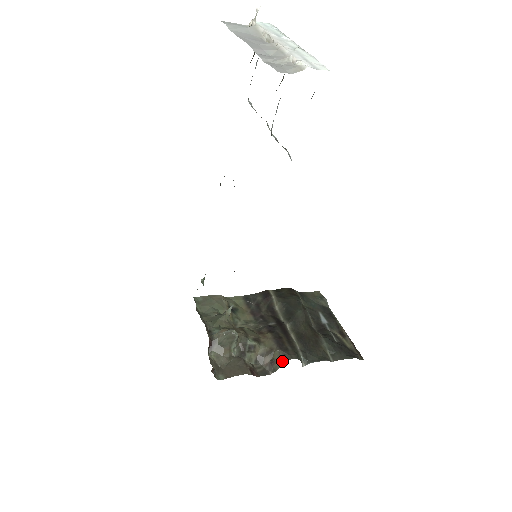
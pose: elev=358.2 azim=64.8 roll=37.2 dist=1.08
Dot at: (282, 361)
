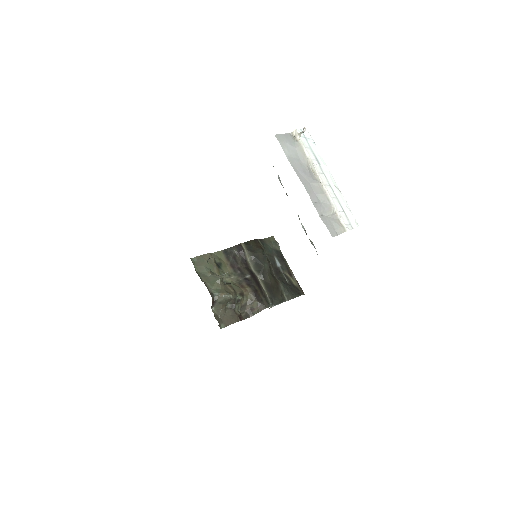
Dot at: (259, 310)
